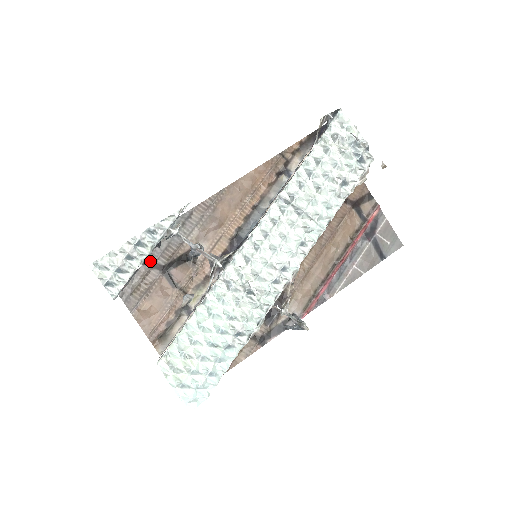
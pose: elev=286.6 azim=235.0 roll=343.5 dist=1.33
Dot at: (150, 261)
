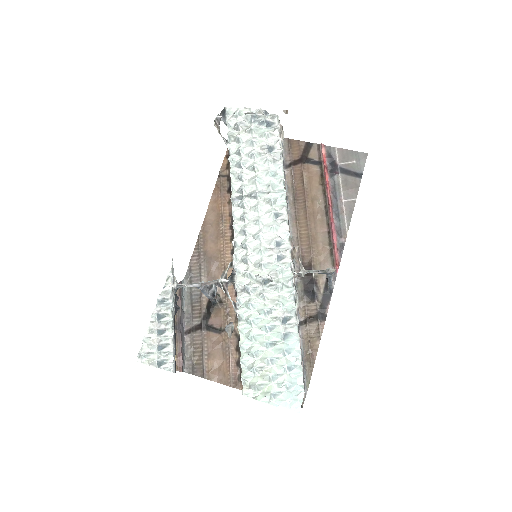
Dot at: (188, 328)
